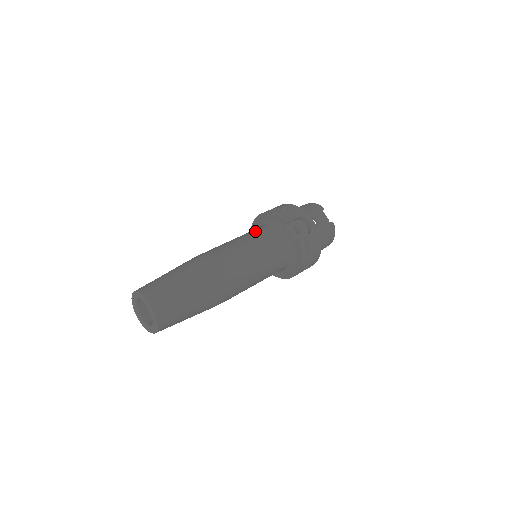
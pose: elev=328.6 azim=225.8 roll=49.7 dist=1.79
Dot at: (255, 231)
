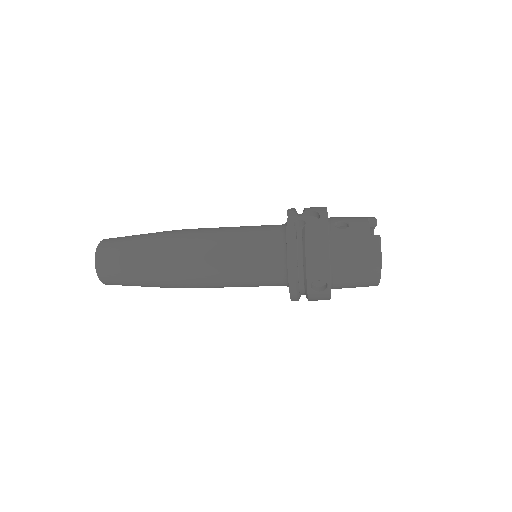
Dot at: occluded
